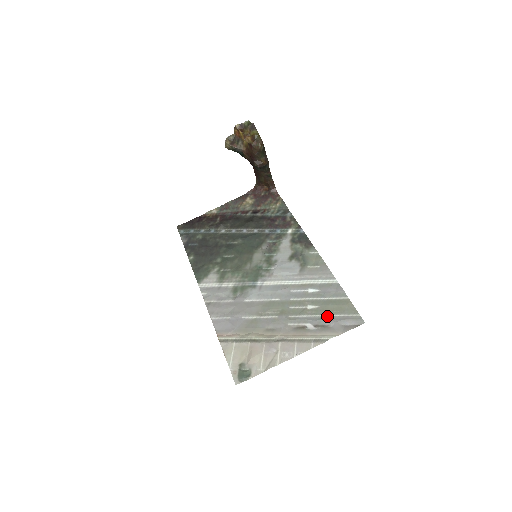
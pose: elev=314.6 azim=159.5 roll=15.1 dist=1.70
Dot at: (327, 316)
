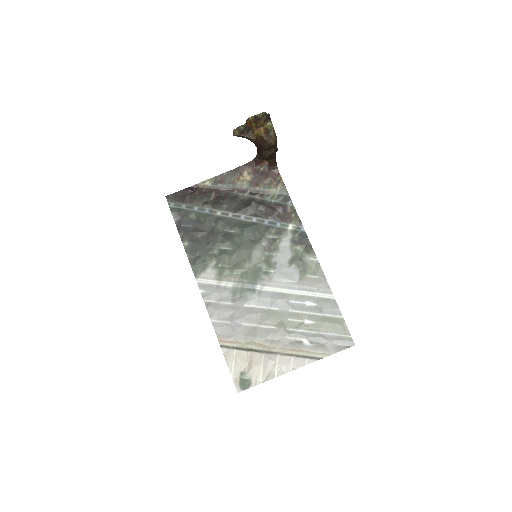
Dot at: (322, 334)
